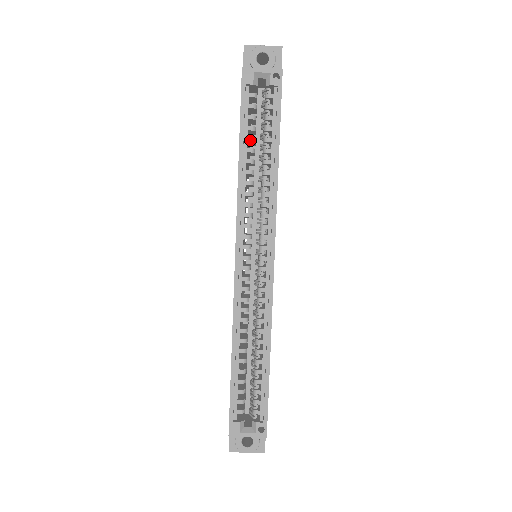
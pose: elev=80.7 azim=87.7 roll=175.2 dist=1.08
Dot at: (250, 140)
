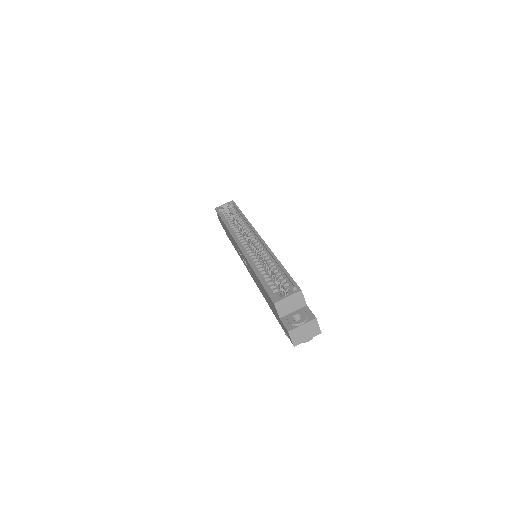
Dot at: (228, 220)
